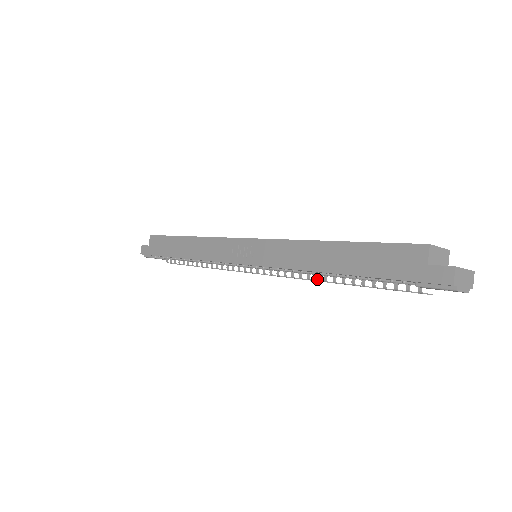
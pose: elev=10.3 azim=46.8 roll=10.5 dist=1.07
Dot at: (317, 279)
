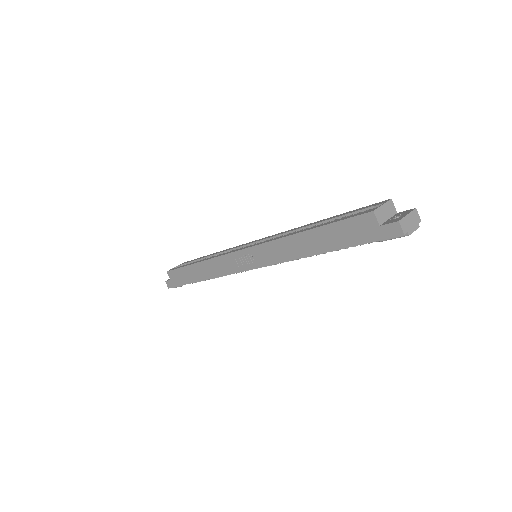
Dot at: (310, 256)
